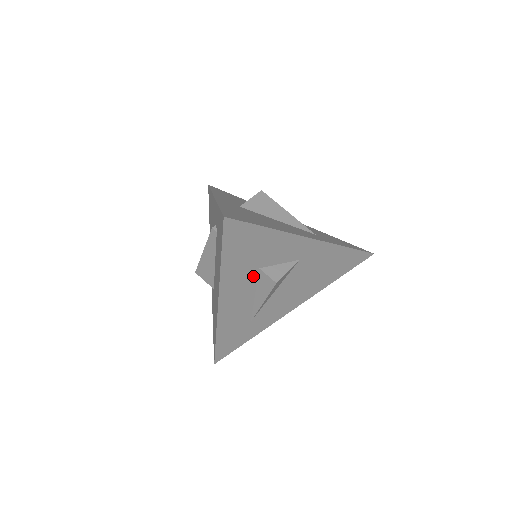
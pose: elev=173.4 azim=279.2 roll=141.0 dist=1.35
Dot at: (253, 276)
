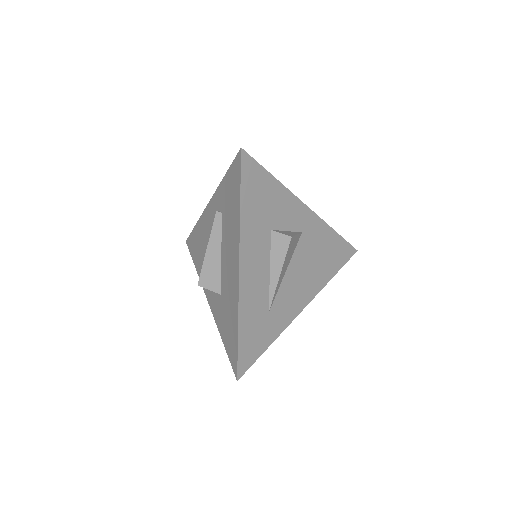
Dot at: (267, 240)
